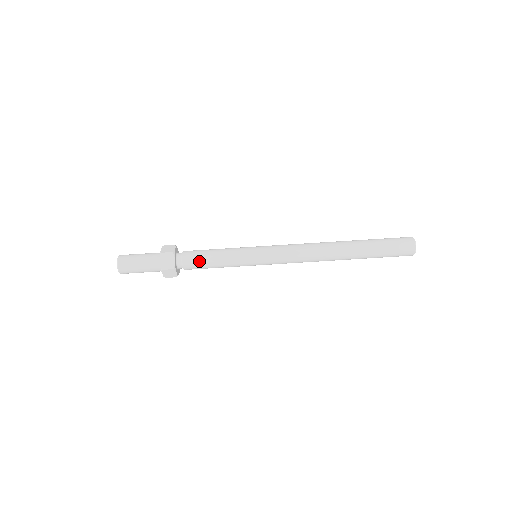
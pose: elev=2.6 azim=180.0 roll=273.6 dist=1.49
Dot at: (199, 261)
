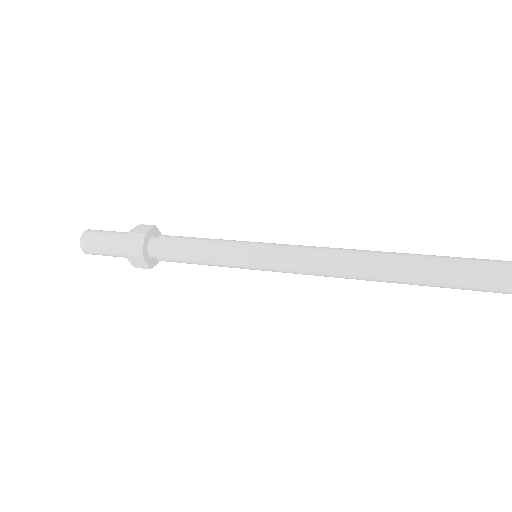
Dot at: (175, 251)
